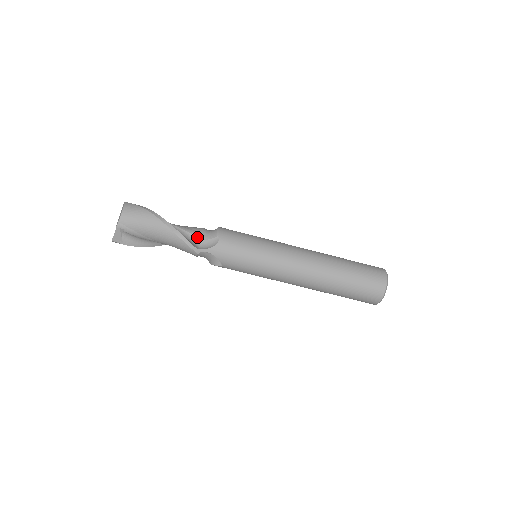
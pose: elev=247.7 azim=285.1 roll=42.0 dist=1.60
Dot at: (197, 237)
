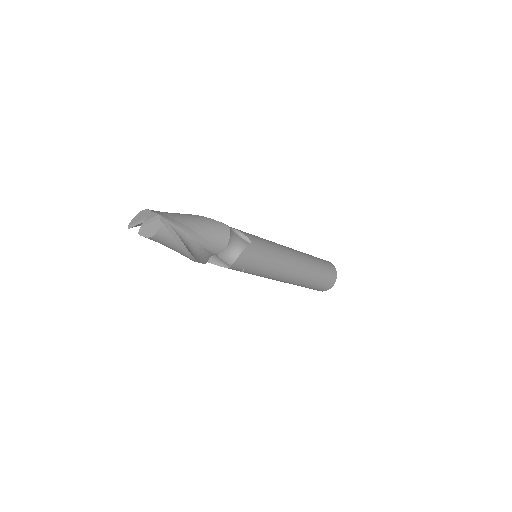
Dot at: (214, 254)
